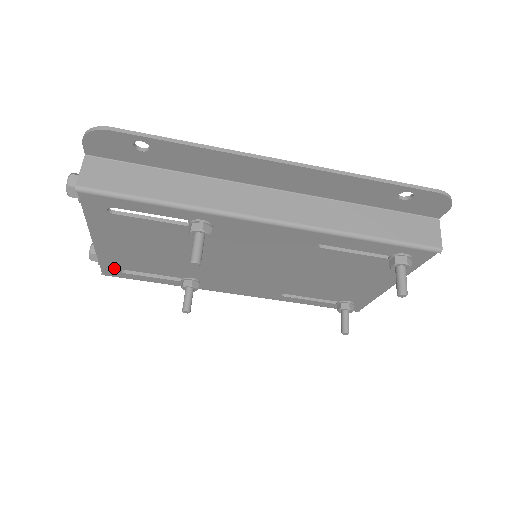
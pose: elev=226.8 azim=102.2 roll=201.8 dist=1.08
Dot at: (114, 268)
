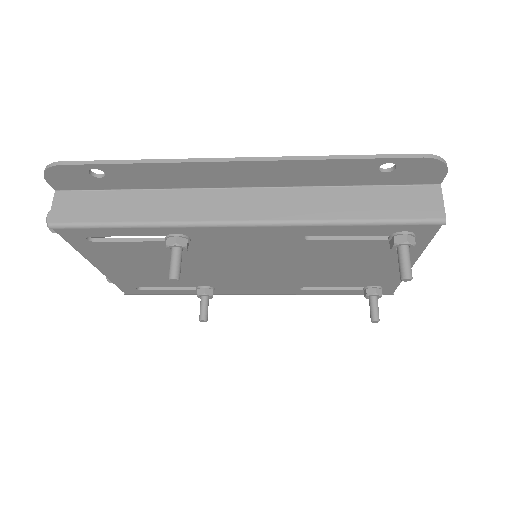
Dot at: (130, 287)
